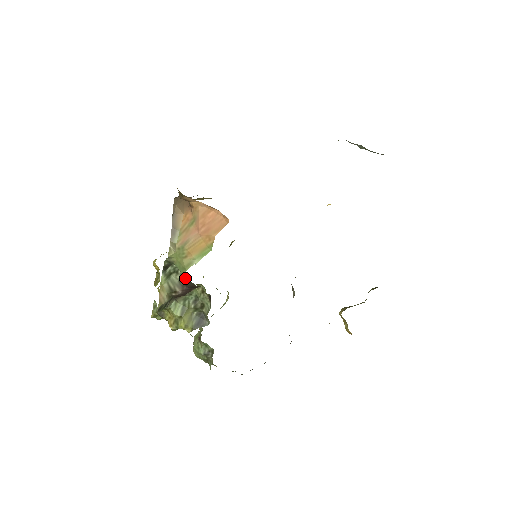
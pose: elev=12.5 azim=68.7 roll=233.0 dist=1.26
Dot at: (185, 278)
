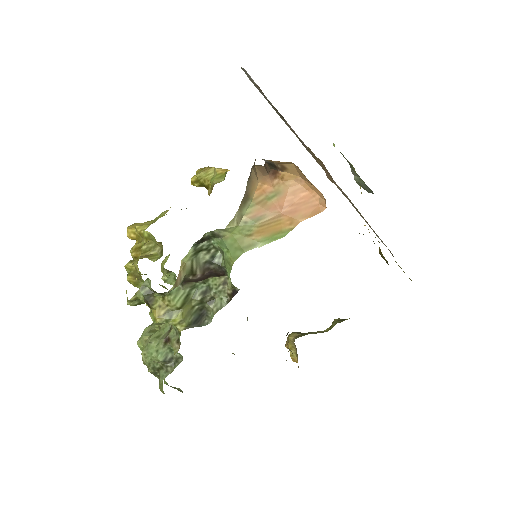
Dot at: (216, 261)
